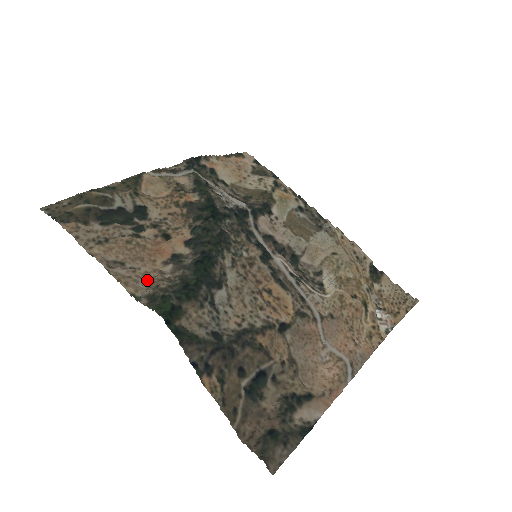
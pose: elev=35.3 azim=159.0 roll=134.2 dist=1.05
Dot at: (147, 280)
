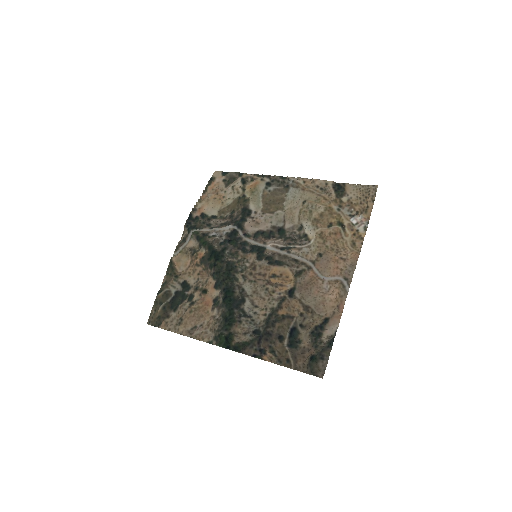
Dot at: (210, 328)
